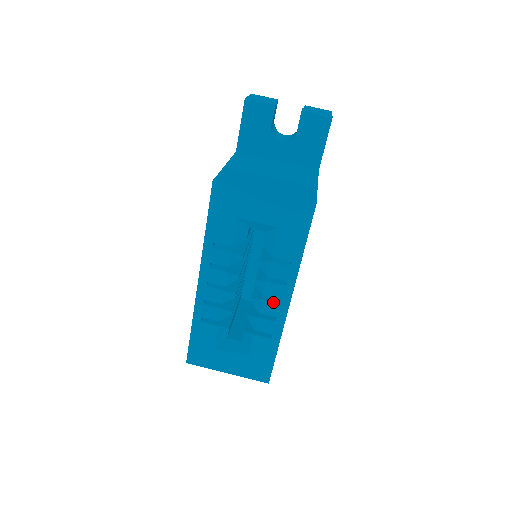
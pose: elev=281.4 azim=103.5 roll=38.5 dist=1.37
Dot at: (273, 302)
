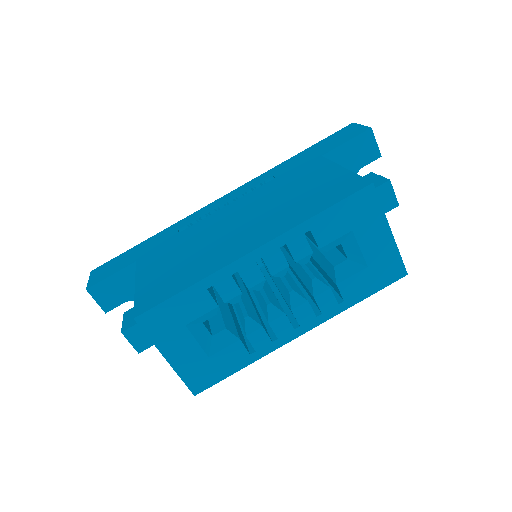
Dot at: occluded
